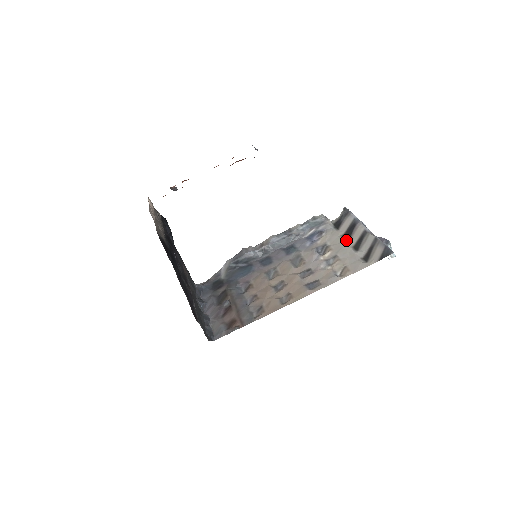
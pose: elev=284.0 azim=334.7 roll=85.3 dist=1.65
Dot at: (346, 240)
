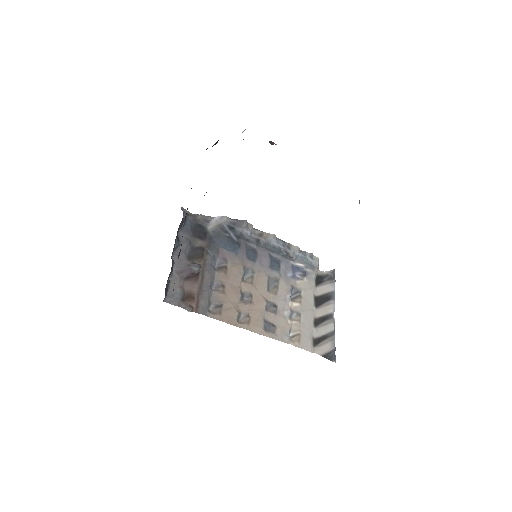
Dot at: (315, 306)
